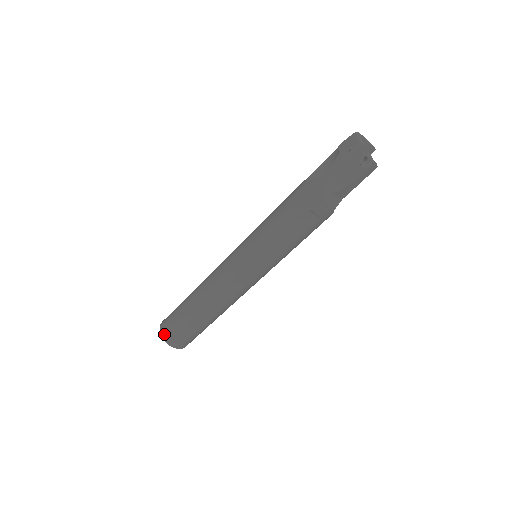
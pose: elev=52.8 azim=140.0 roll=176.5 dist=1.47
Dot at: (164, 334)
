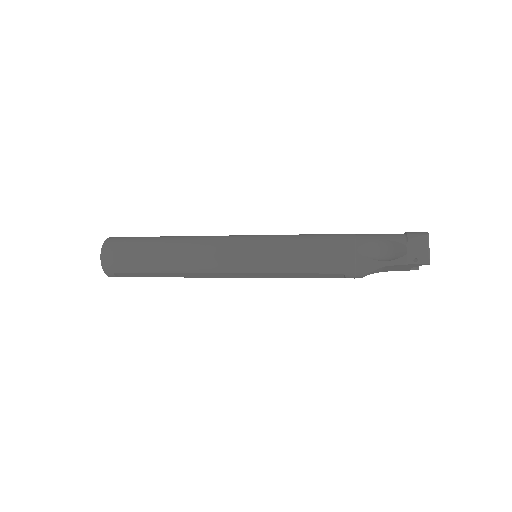
Dot at: (107, 267)
